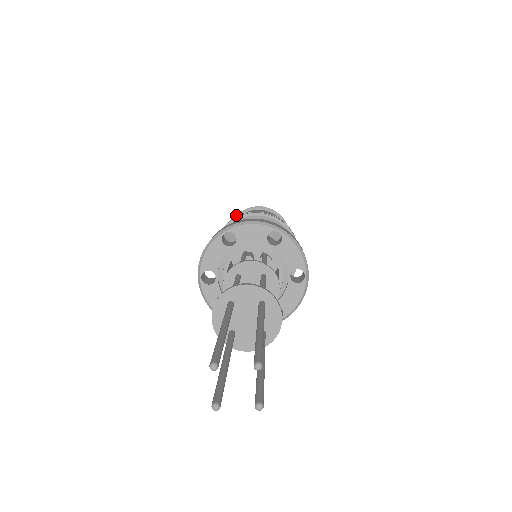
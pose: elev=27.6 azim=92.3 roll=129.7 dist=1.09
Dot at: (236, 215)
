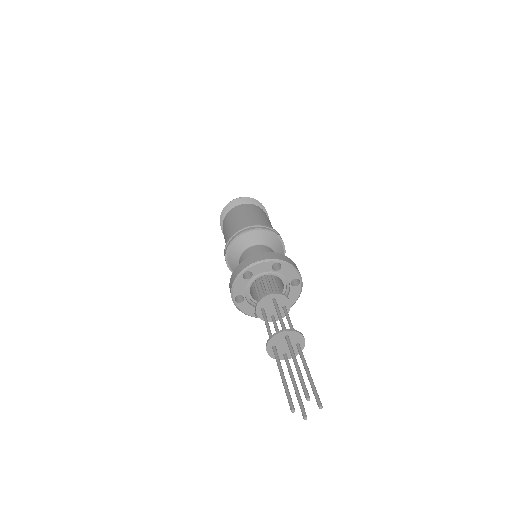
Dot at: (245, 198)
